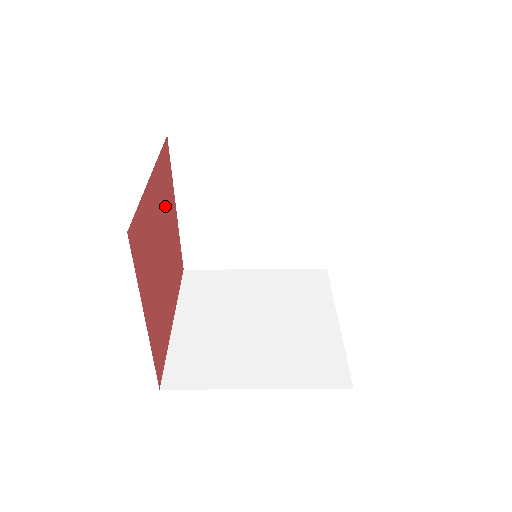
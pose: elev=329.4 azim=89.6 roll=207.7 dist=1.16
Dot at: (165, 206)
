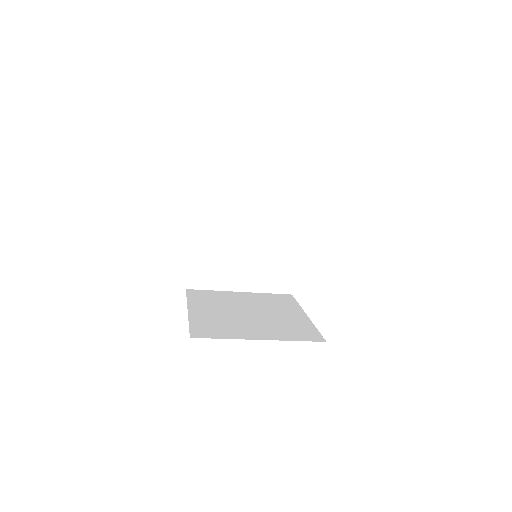
Dot at: occluded
